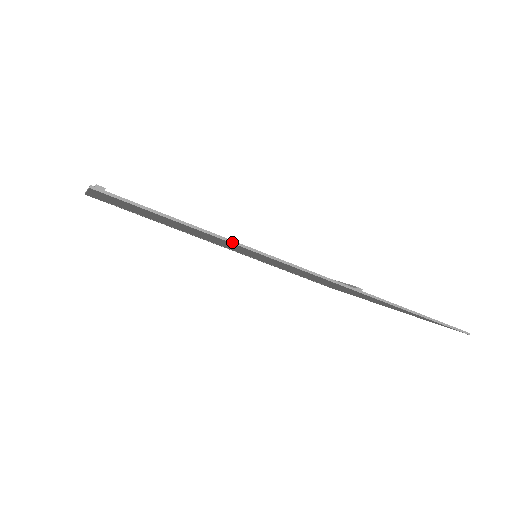
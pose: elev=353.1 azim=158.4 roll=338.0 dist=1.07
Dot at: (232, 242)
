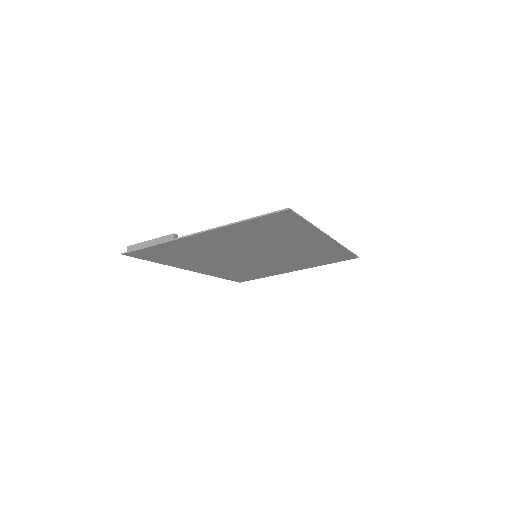
Dot at: (316, 228)
